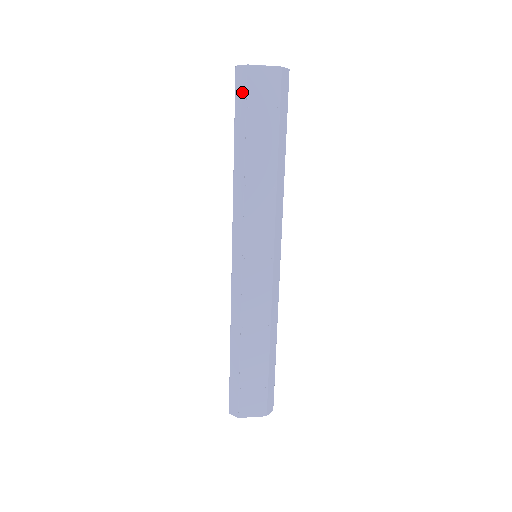
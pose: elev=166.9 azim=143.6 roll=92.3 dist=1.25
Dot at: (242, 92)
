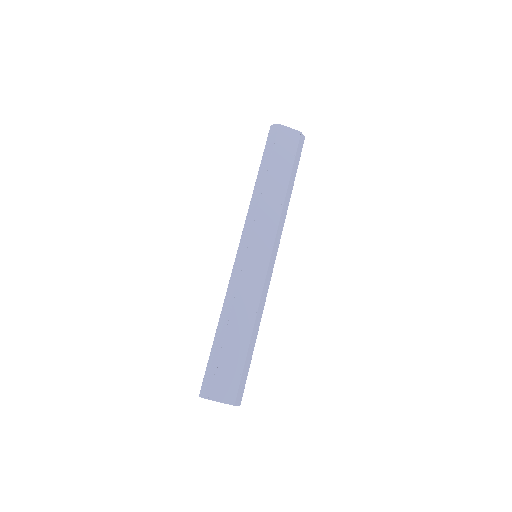
Dot at: (272, 139)
